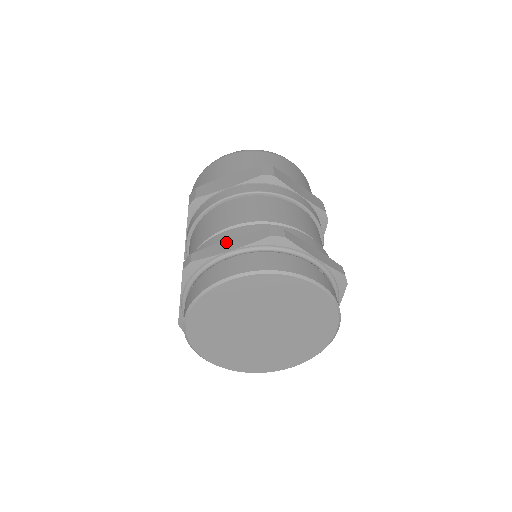
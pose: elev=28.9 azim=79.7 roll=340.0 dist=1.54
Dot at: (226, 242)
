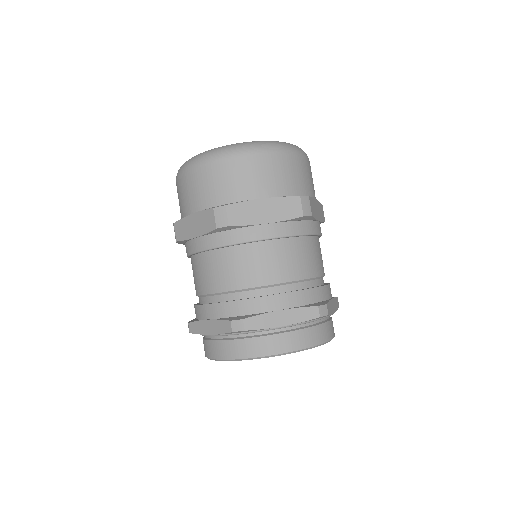
Dot at: (206, 322)
